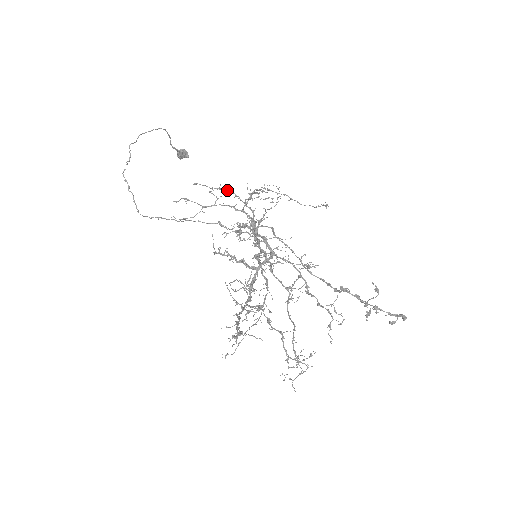
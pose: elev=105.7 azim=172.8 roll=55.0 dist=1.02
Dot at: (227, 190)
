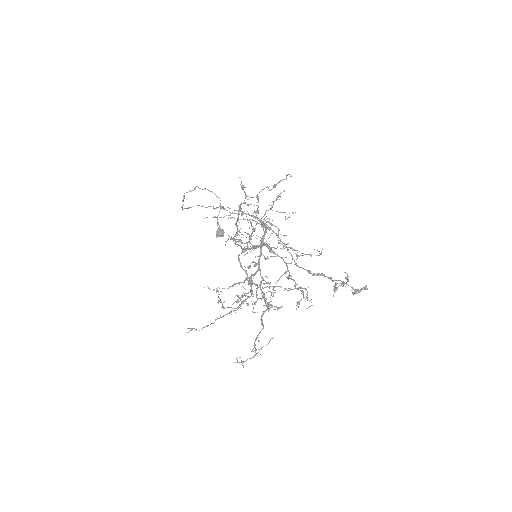
Dot at: (252, 220)
